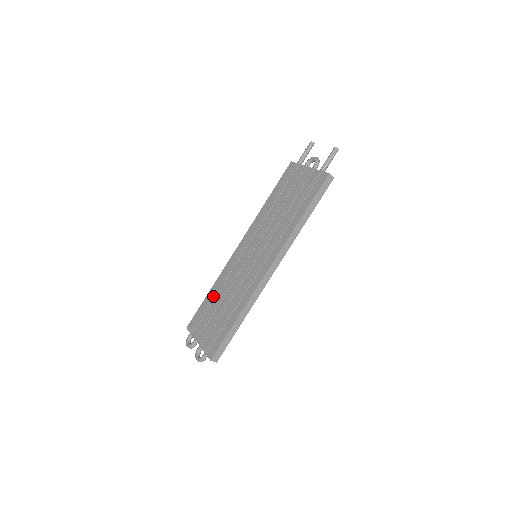
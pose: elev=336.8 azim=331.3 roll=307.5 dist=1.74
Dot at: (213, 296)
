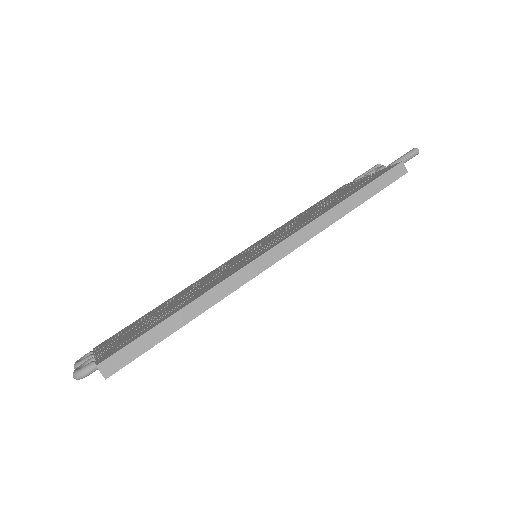
Dot at: (162, 305)
